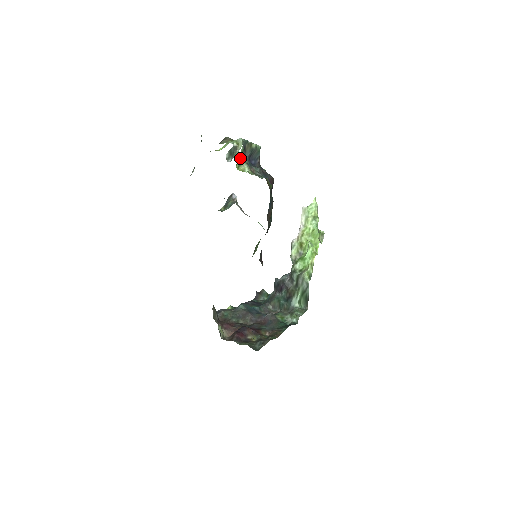
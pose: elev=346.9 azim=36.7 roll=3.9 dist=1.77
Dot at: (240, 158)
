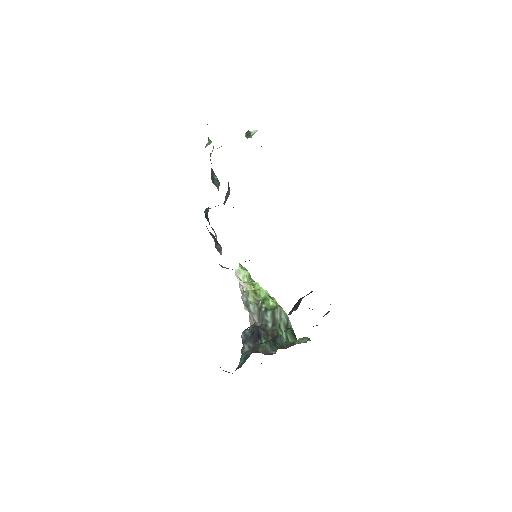
Dot at: occluded
